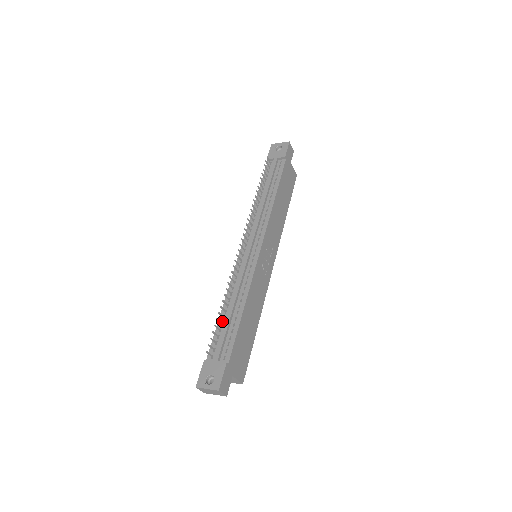
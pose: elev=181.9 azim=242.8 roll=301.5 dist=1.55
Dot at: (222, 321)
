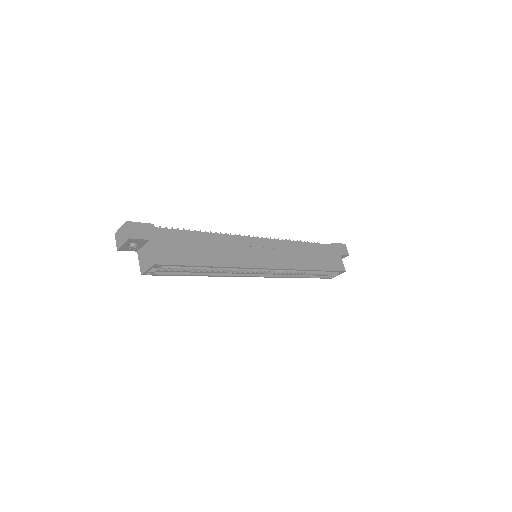
Dot at: occluded
